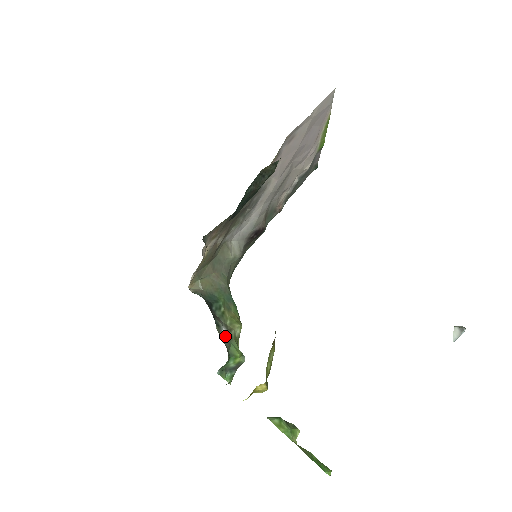
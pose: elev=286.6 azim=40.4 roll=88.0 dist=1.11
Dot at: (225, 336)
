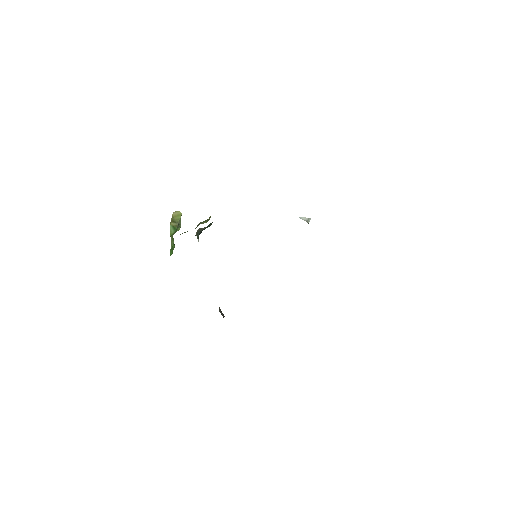
Dot at: occluded
